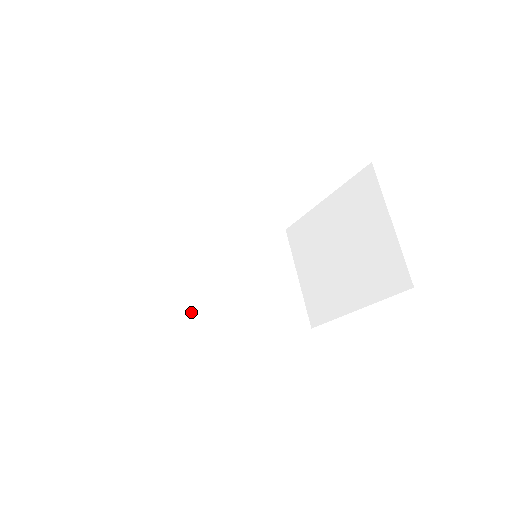
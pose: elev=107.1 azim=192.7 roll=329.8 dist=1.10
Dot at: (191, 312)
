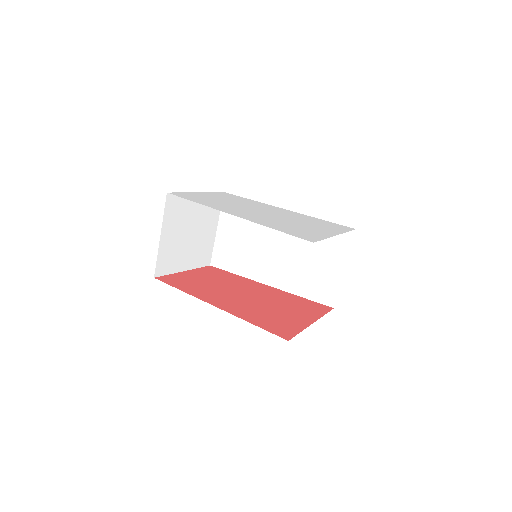
Dot at: (248, 259)
